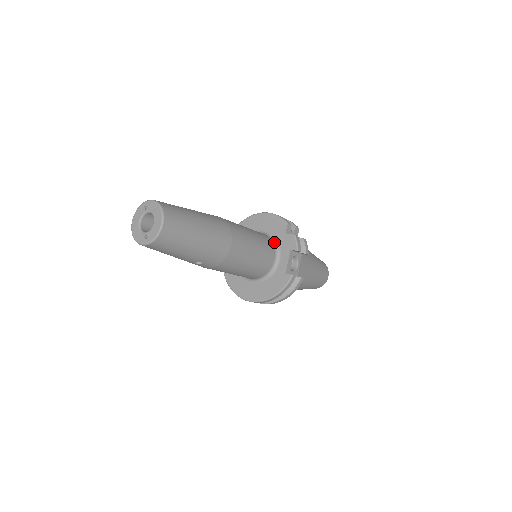
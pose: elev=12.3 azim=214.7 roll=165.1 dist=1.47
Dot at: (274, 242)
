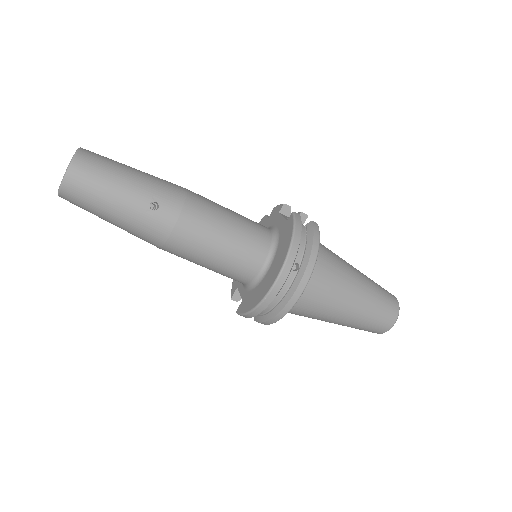
Dot at: occluded
